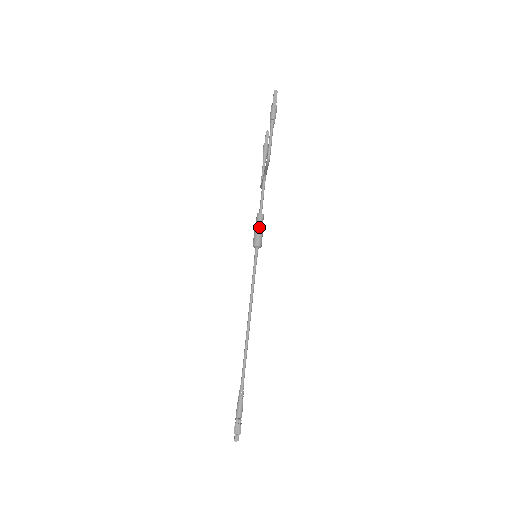
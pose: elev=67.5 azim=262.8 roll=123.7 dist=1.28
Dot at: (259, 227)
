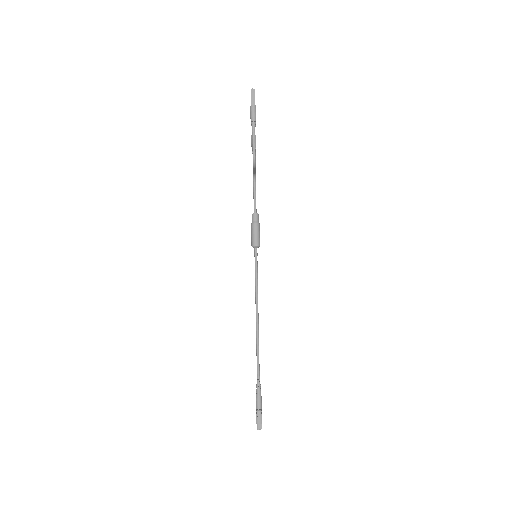
Dot at: (255, 228)
